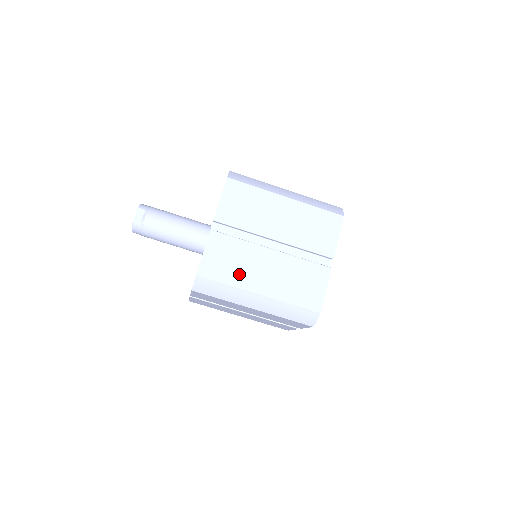
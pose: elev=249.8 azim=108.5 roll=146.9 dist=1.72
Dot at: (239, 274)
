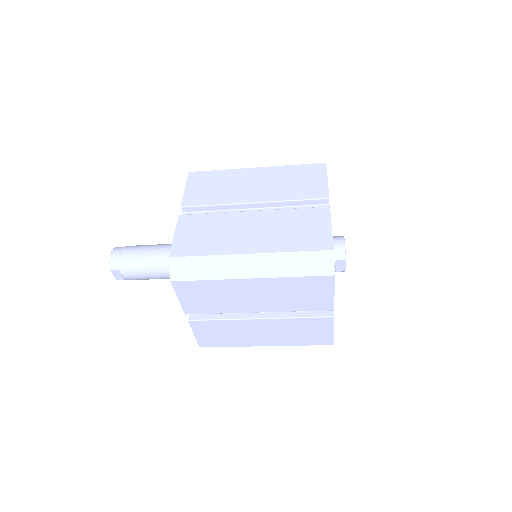
Dot at: (237, 340)
